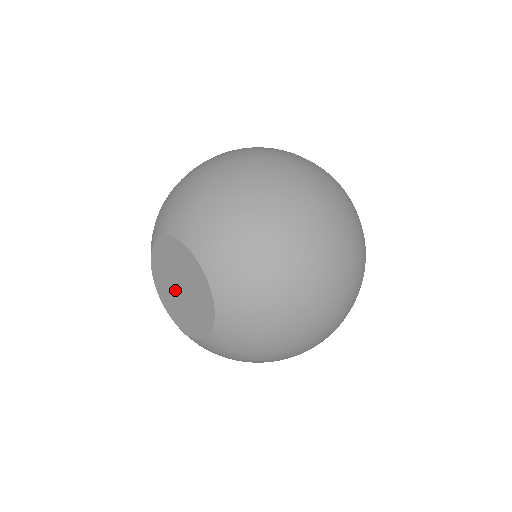
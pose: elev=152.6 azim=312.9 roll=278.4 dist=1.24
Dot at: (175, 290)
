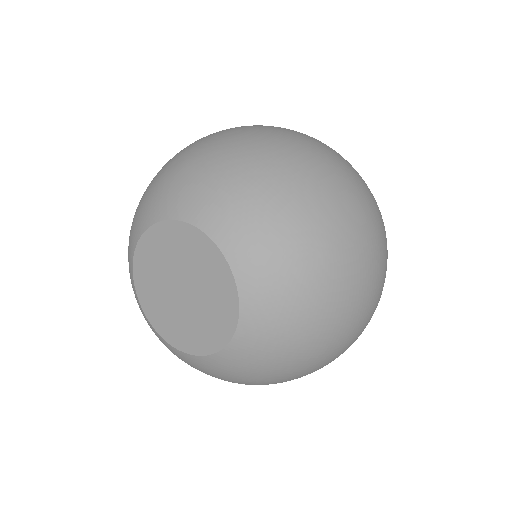
Dot at: (182, 304)
